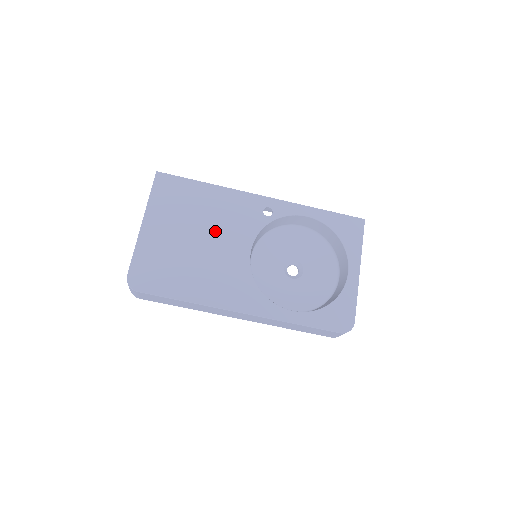
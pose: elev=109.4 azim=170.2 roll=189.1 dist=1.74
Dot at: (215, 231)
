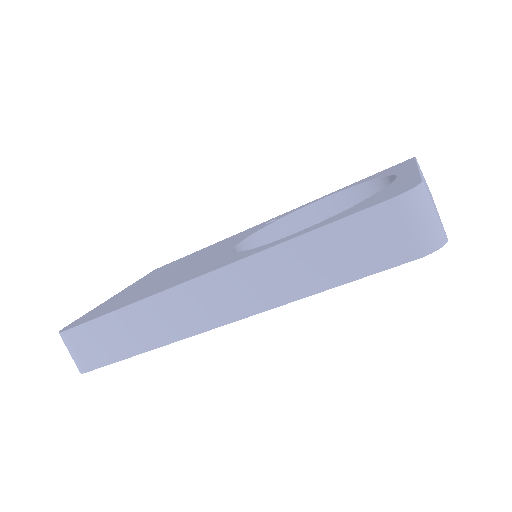
Dot at: occluded
